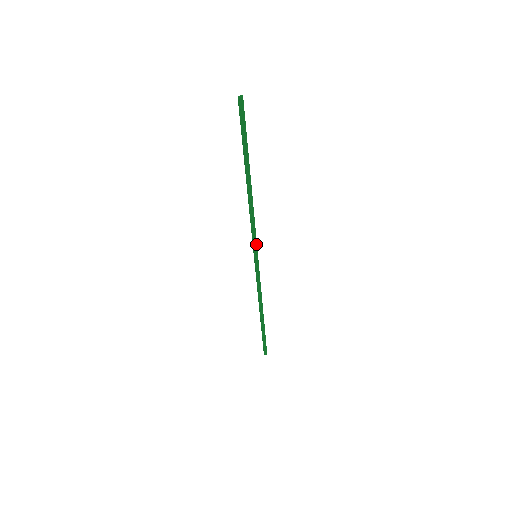
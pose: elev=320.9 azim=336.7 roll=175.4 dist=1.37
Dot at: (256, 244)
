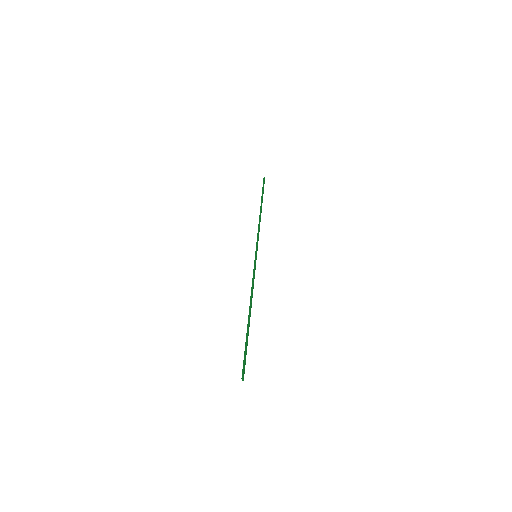
Dot at: (257, 248)
